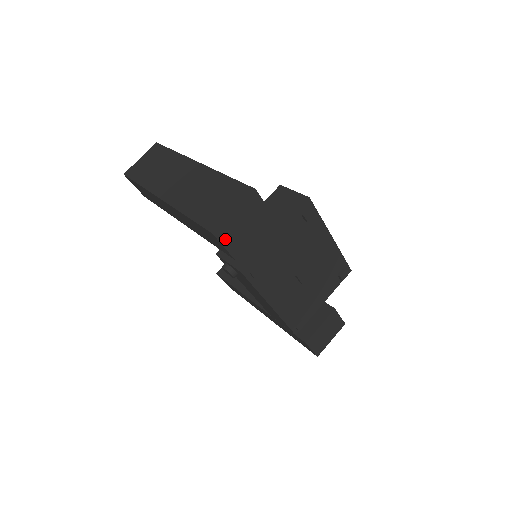
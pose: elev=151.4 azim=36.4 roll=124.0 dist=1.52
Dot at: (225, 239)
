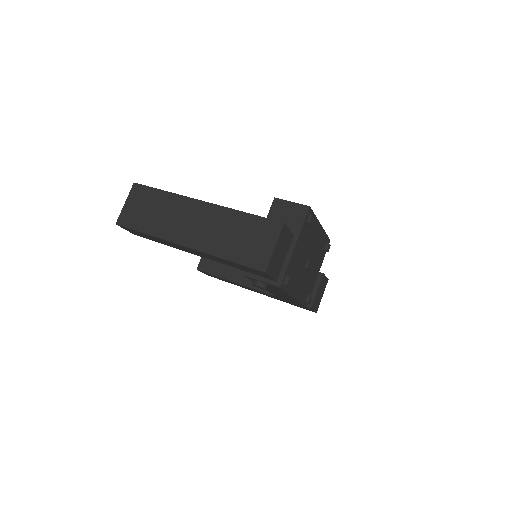
Dot at: (271, 271)
